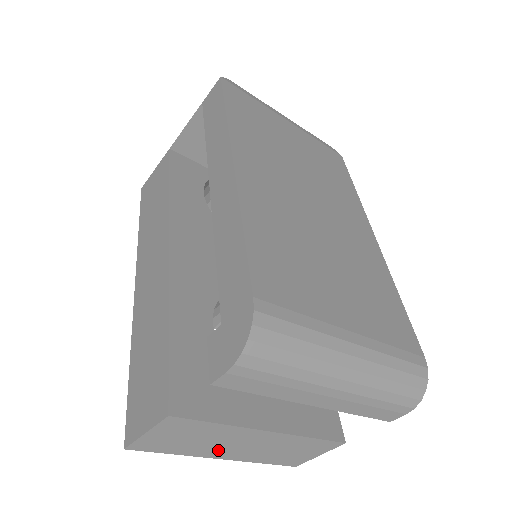
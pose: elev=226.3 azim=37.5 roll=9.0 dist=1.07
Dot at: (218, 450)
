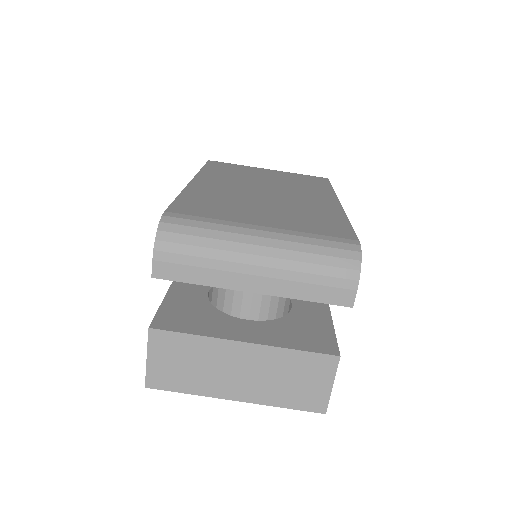
Dot at: (222, 383)
